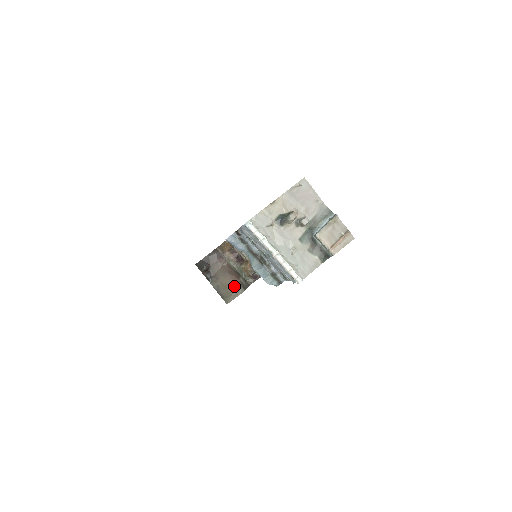
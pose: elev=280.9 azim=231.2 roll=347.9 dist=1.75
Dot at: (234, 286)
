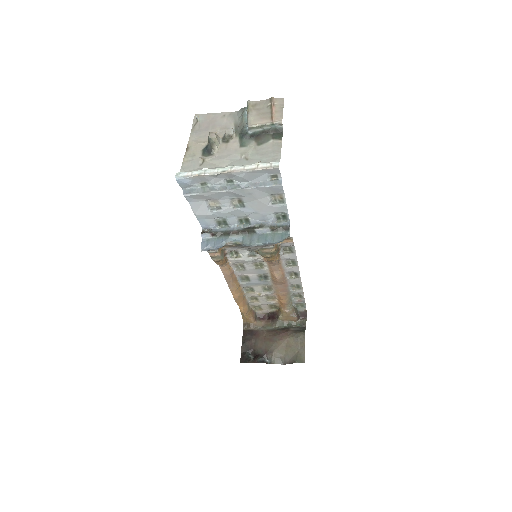
Dot at: (291, 339)
